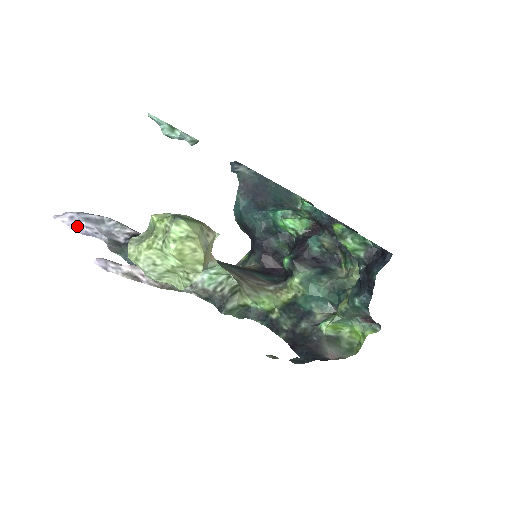
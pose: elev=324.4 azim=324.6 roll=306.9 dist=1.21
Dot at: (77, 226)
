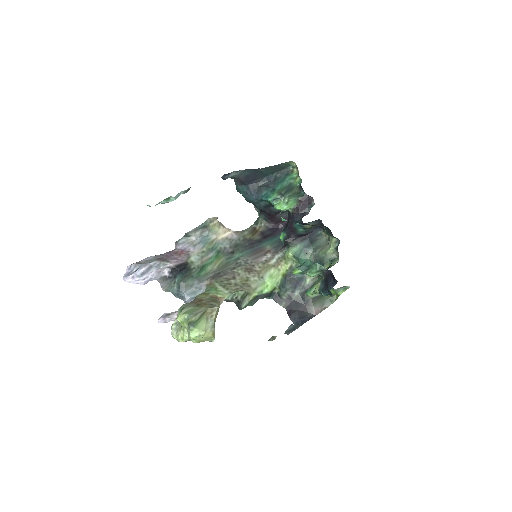
Dot at: (138, 281)
